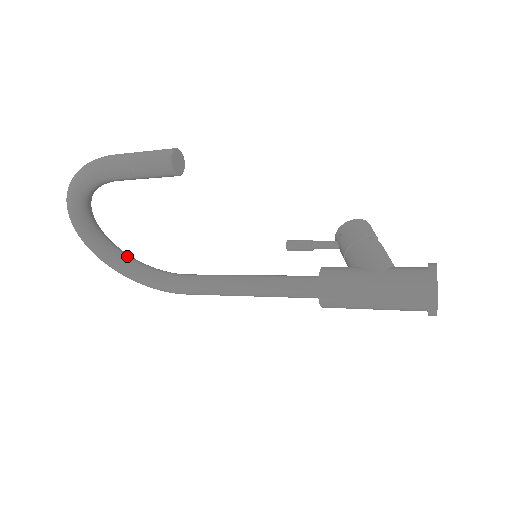
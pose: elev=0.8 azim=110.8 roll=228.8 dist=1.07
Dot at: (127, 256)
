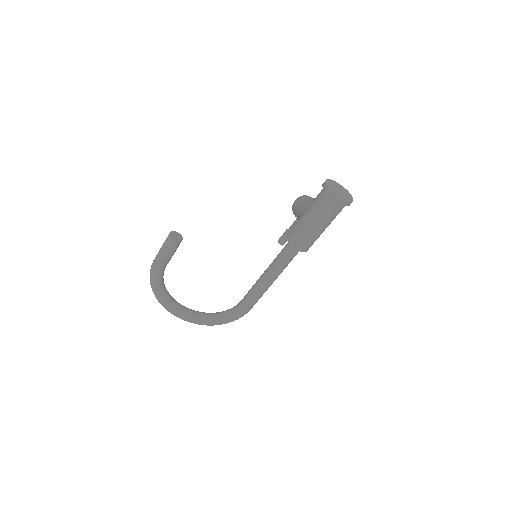
Dot at: (209, 313)
